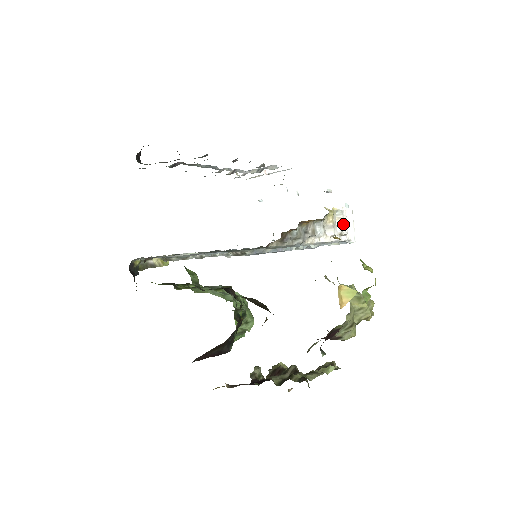
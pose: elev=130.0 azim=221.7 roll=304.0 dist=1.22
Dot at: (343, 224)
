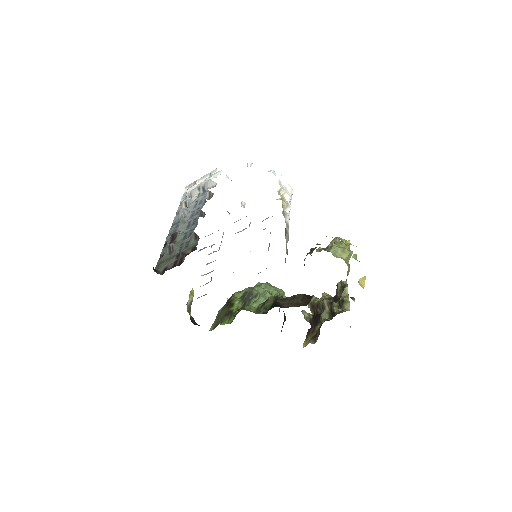
Dot at: (288, 195)
